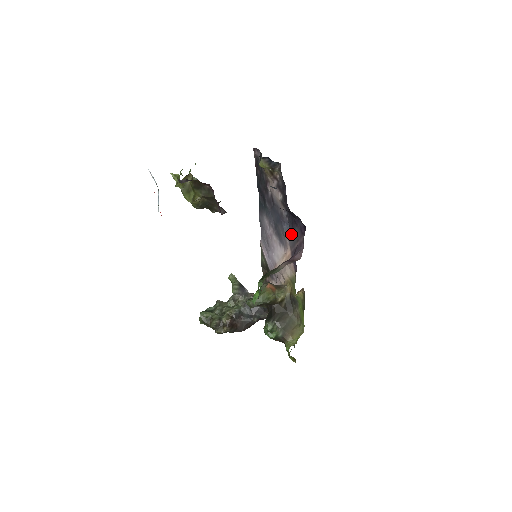
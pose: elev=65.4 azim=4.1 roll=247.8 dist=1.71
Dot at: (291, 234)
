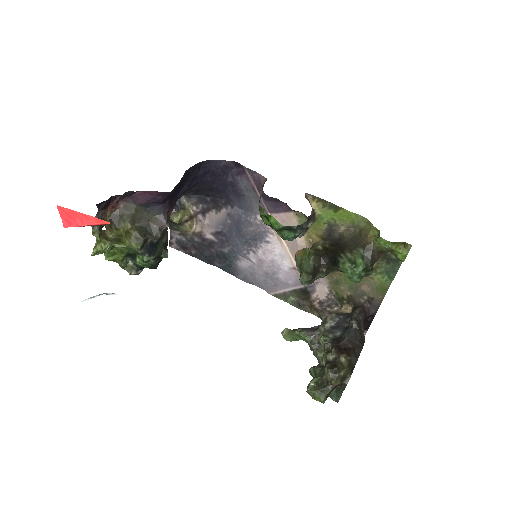
Dot at: (249, 205)
